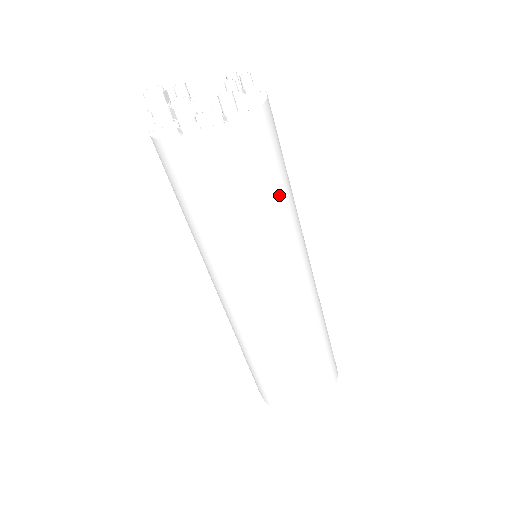
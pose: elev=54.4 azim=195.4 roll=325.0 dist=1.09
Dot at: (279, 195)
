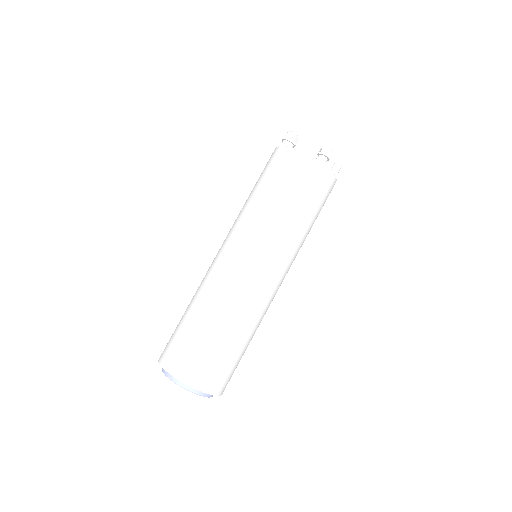
Dot at: occluded
